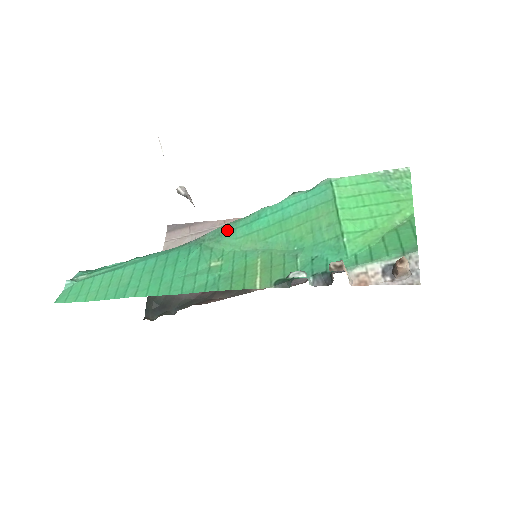
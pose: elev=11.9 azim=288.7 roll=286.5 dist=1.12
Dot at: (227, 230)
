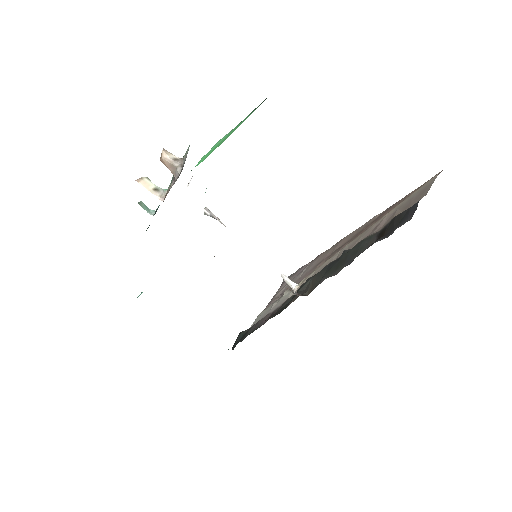
Dot at: occluded
